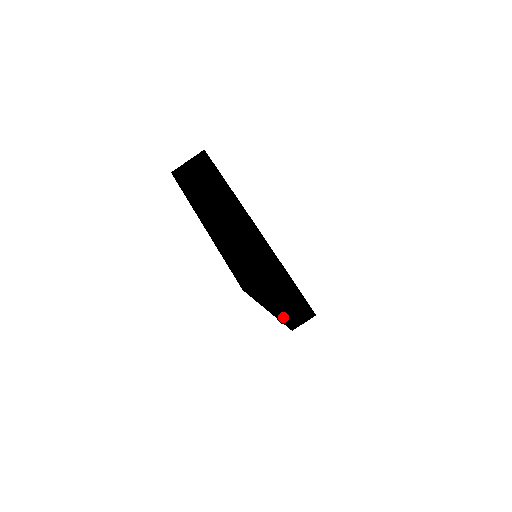
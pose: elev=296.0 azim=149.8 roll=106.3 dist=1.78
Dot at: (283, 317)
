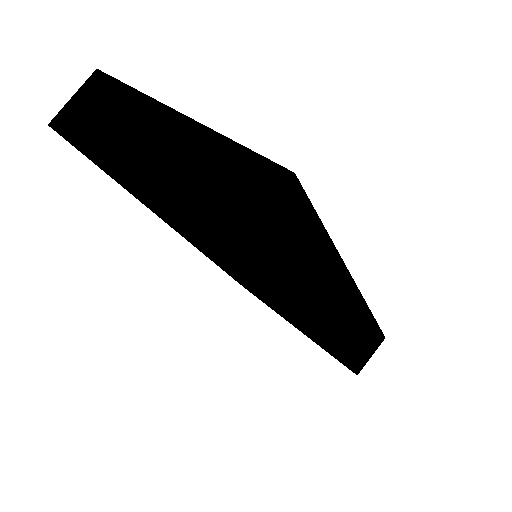
Dot at: (336, 345)
